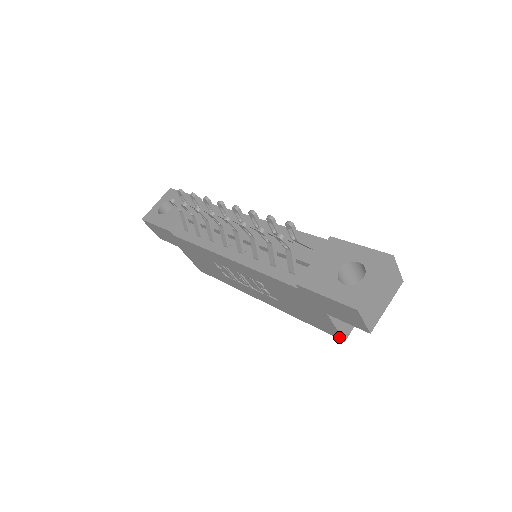
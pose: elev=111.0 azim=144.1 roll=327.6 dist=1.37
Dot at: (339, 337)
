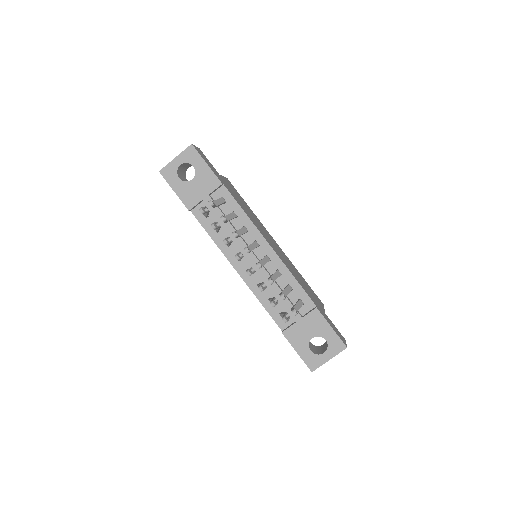
Dot at: occluded
